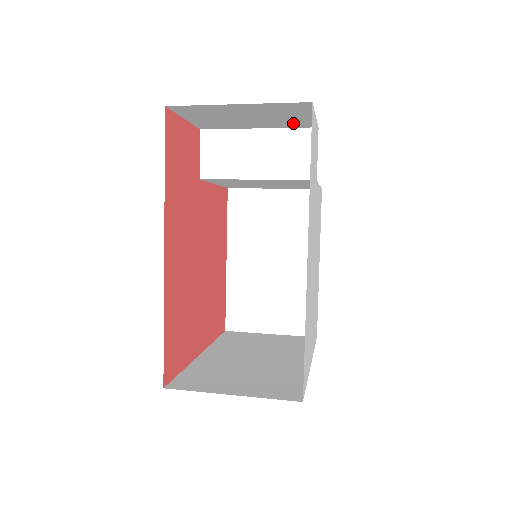
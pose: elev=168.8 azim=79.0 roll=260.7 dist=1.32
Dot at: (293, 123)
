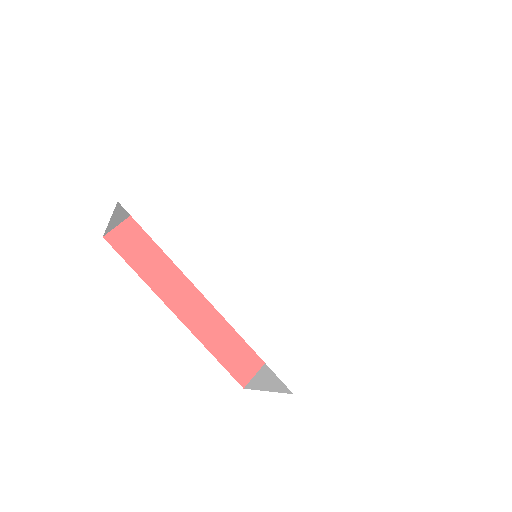
Dot at: occluded
